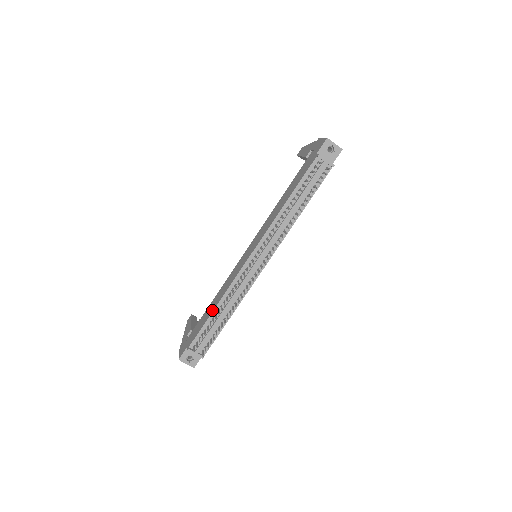
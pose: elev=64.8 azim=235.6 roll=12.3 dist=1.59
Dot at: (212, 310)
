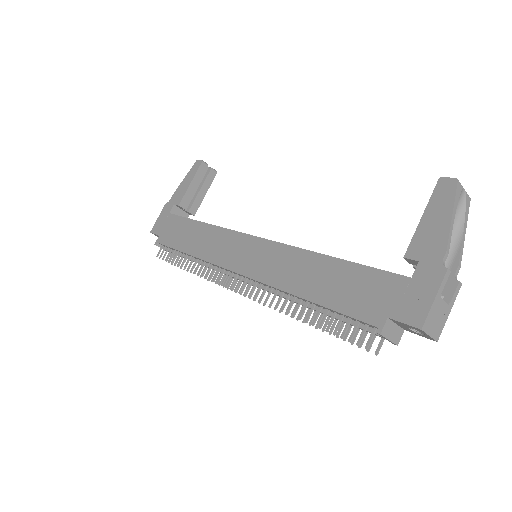
Dot at: (185, 249)
